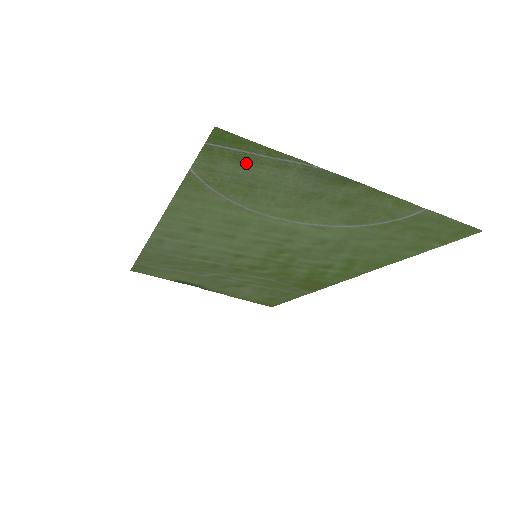
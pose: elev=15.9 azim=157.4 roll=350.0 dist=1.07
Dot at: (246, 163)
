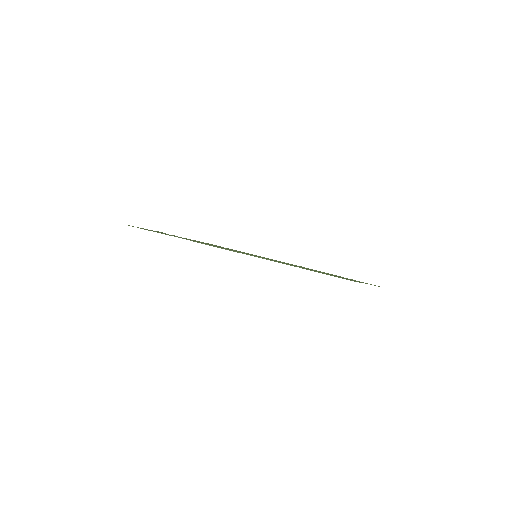
Dot at: occluded
